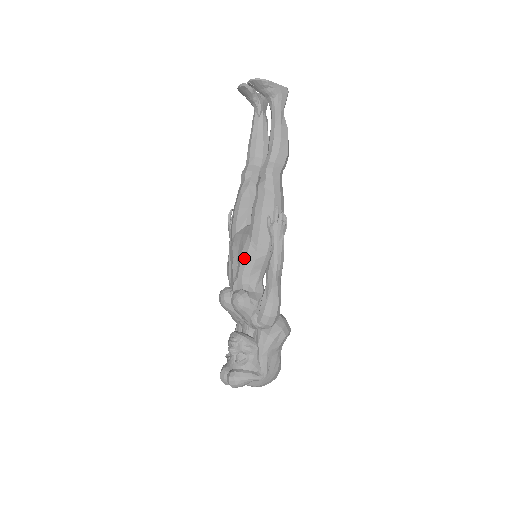
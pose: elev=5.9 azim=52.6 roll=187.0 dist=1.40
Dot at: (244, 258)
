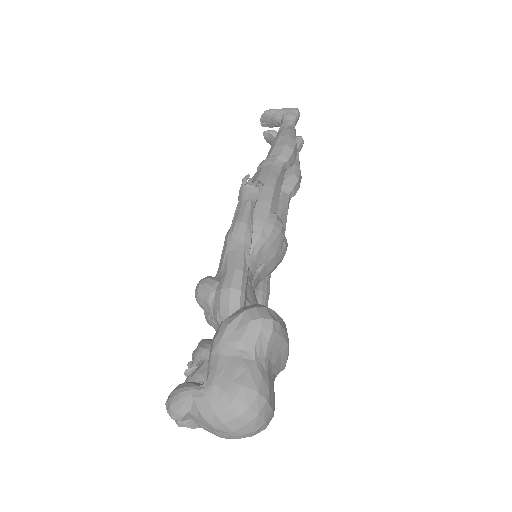
Dot at: (223, 248)
